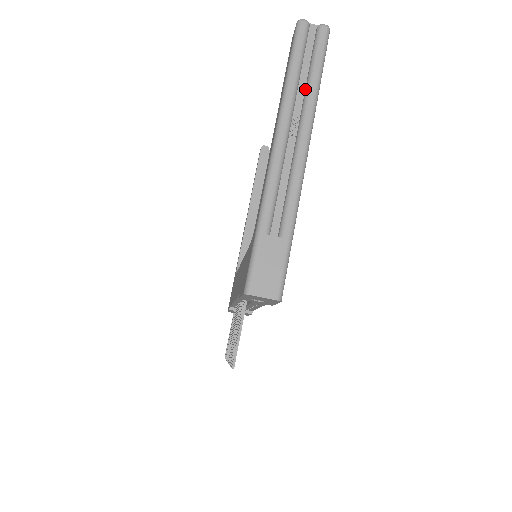
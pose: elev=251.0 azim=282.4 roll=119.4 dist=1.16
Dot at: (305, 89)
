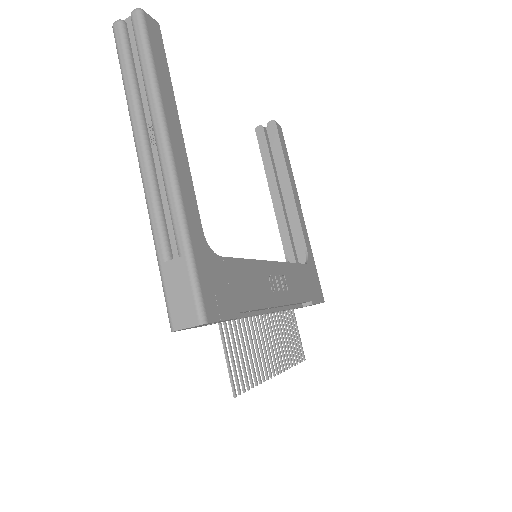
Dot at: (145, 89)
